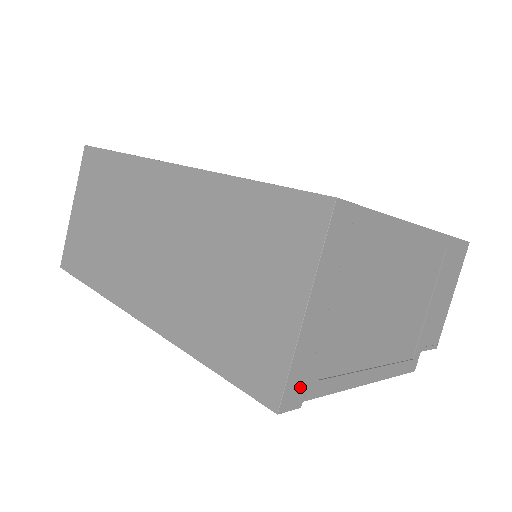
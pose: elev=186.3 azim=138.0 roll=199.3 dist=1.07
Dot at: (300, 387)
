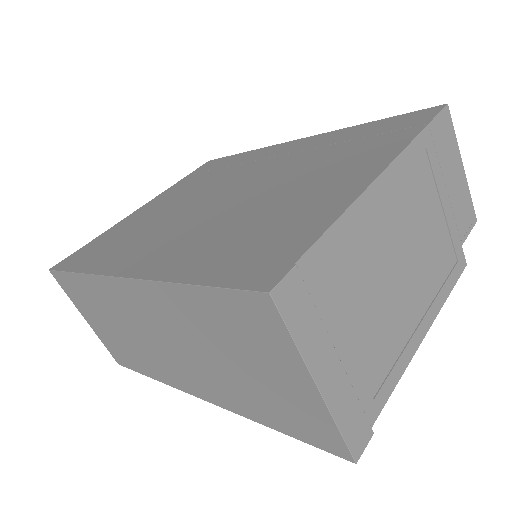
Dot at: (361, 426)
